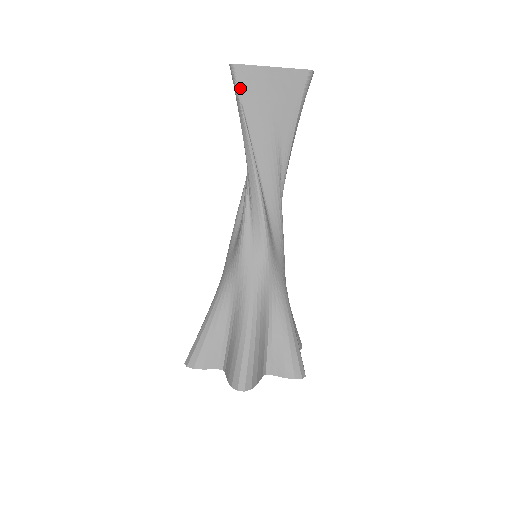
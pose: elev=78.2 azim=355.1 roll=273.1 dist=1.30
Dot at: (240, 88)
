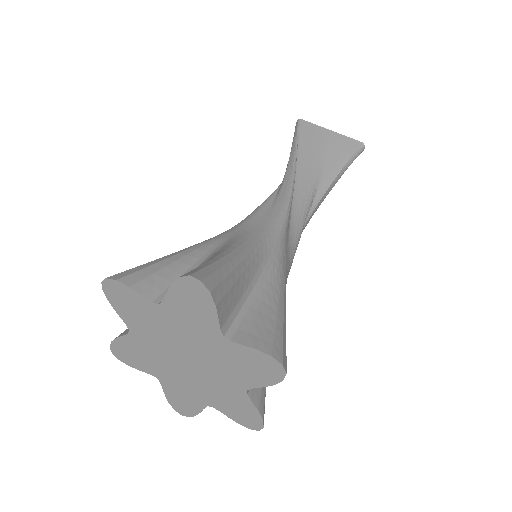
Dot at: (300, 132)
